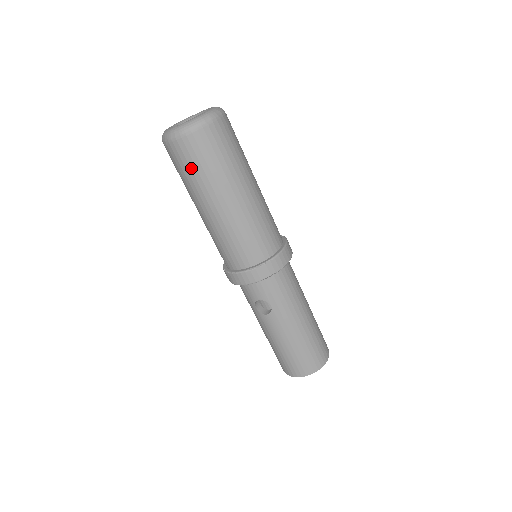
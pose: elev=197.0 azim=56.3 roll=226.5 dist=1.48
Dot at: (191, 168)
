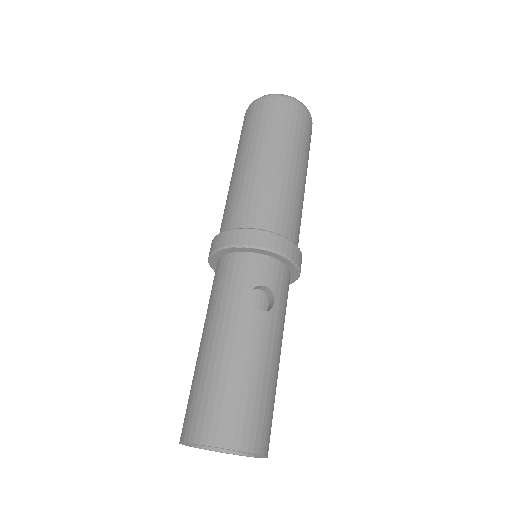
Dot at: (291, 124)
